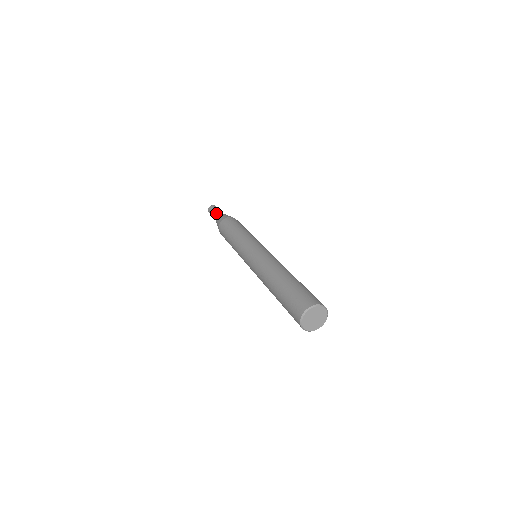
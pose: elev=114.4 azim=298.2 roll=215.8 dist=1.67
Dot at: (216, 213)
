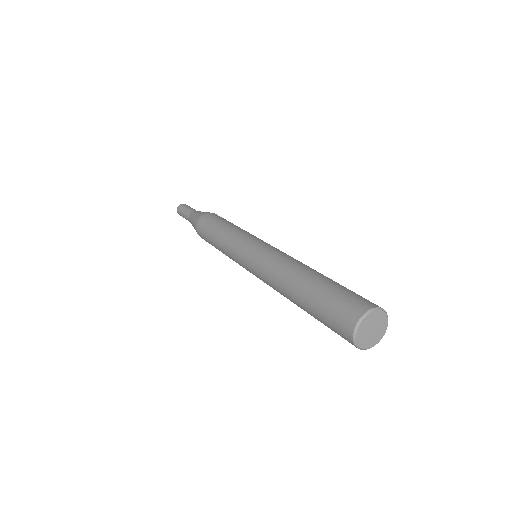
Dot at: (192, 210)
